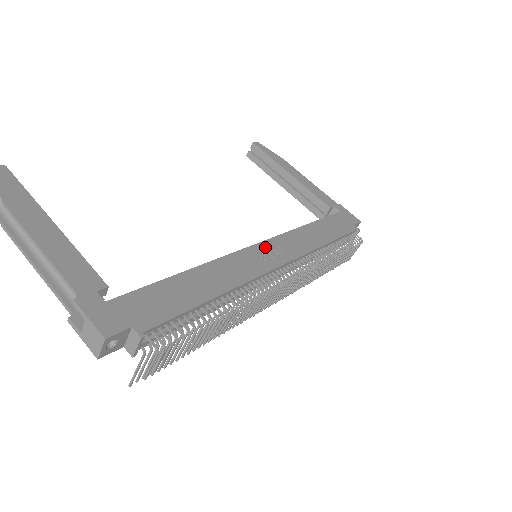
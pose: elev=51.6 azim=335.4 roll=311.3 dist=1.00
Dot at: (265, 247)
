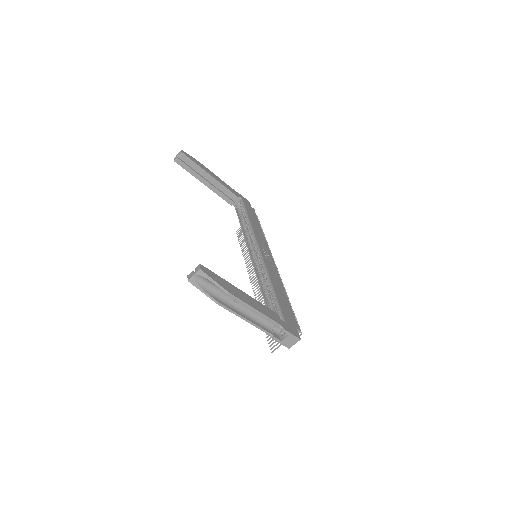
Dot at: (263, 251)
